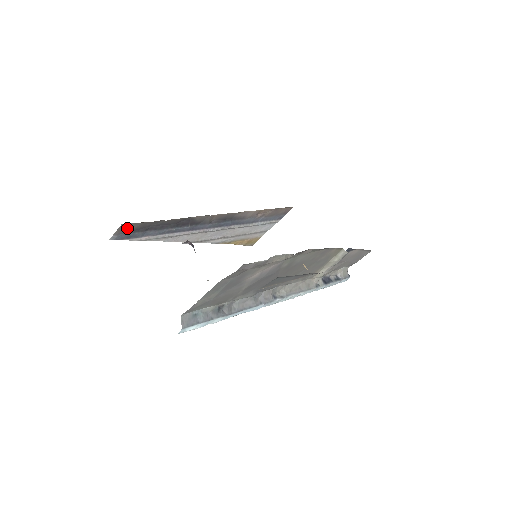
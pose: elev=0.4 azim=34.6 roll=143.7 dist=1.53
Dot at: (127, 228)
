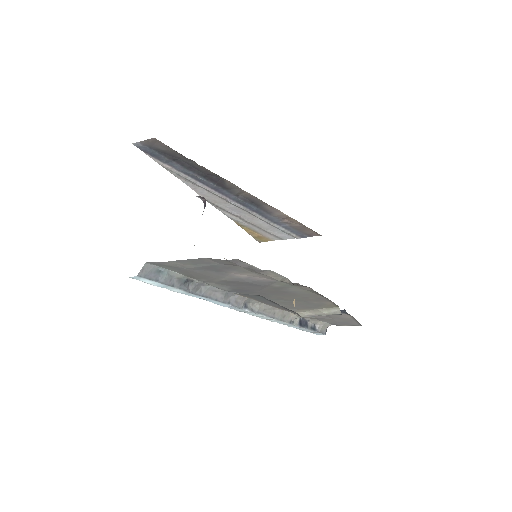
Dot at: (156, 145)
